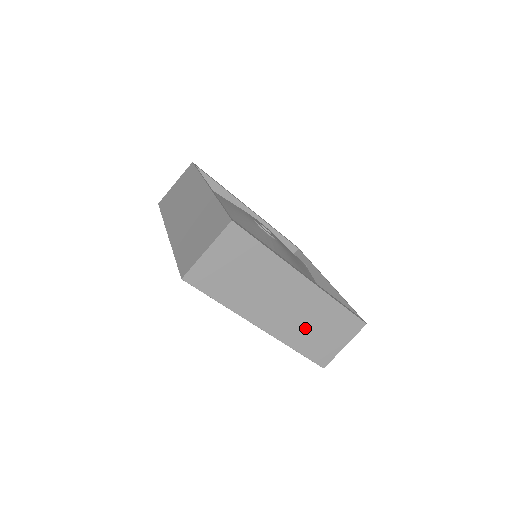
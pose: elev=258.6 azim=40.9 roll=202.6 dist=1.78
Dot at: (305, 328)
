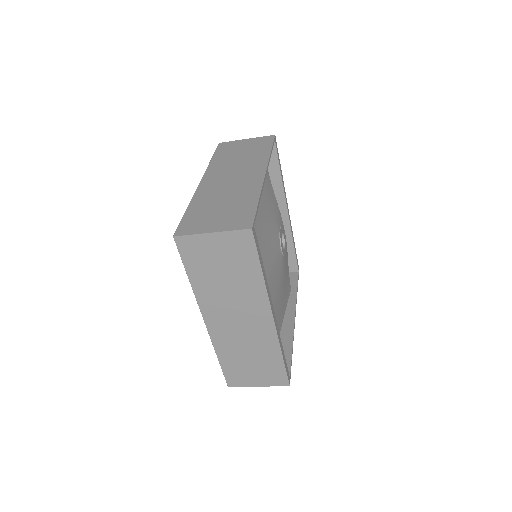
Dot at: (239, 349)
